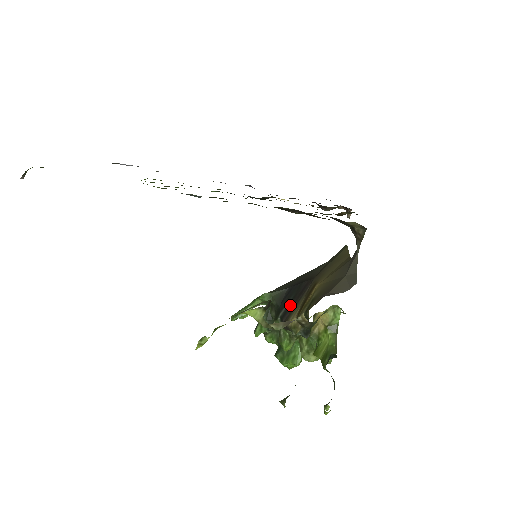
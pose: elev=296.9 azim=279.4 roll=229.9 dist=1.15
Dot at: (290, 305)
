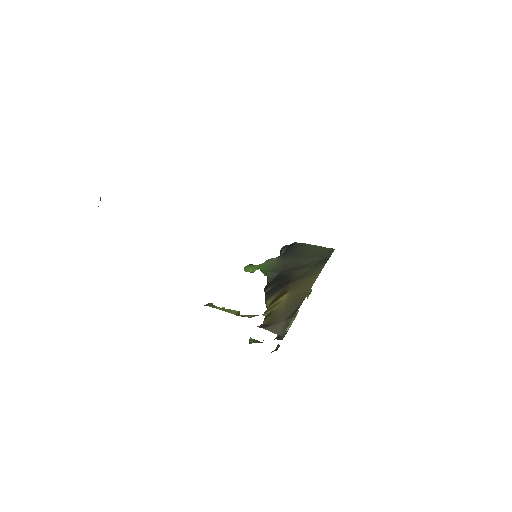
Dot at: (273, 289)
